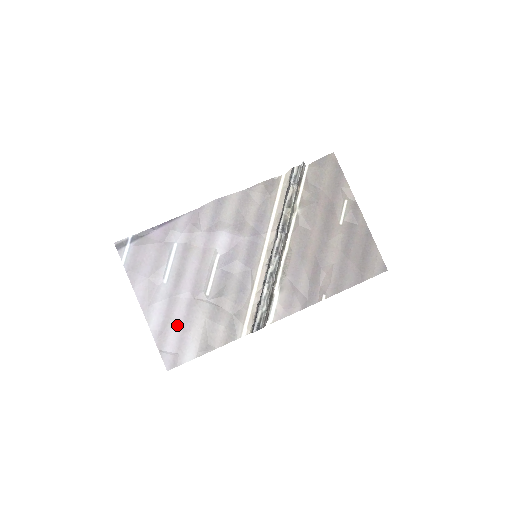
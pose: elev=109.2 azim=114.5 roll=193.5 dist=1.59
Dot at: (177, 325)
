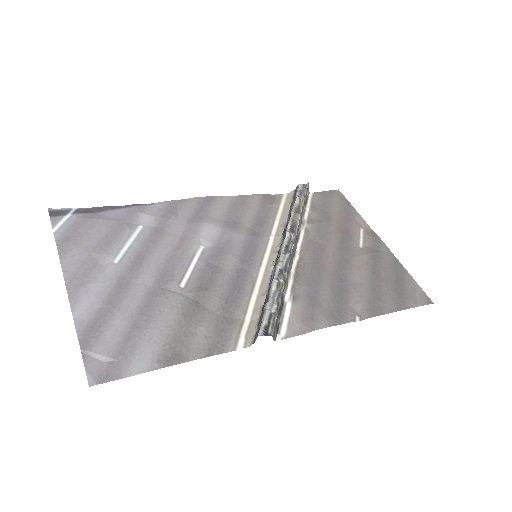
Dot at: (124, 317)
